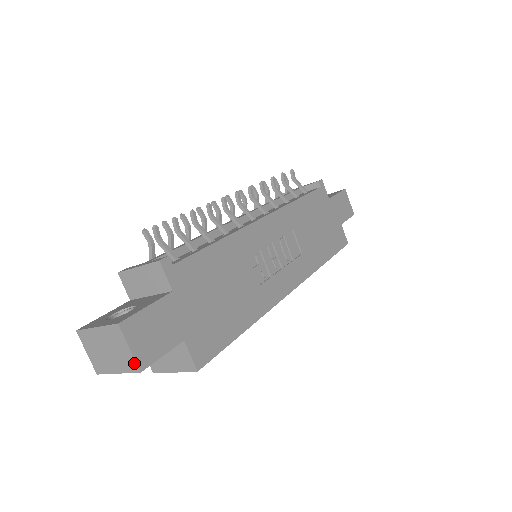
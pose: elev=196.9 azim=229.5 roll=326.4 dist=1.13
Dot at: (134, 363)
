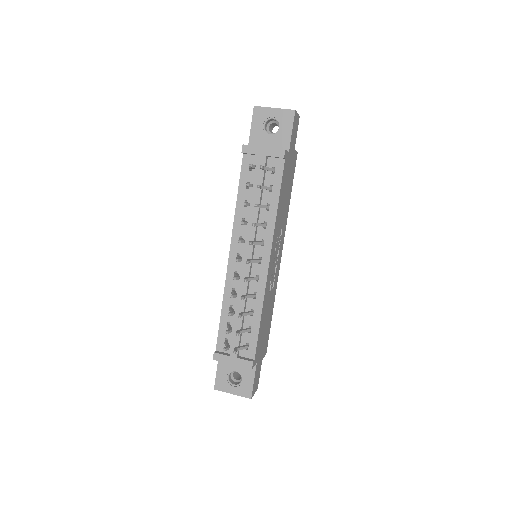
Dot at: occluded
